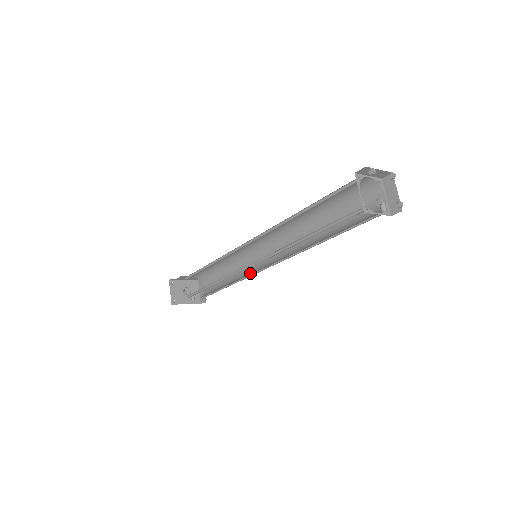
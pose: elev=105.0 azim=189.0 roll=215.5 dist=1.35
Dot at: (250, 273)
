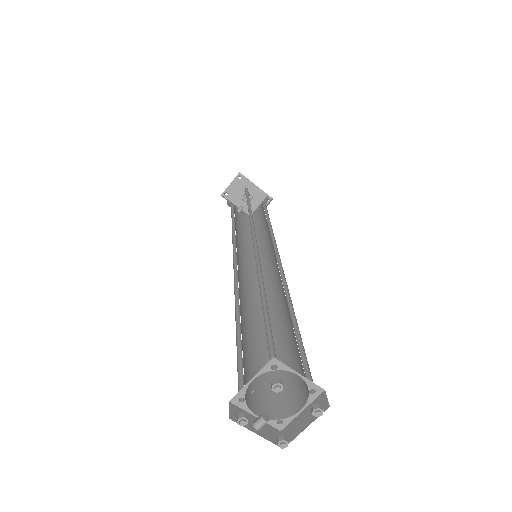
Dot at: occluded
